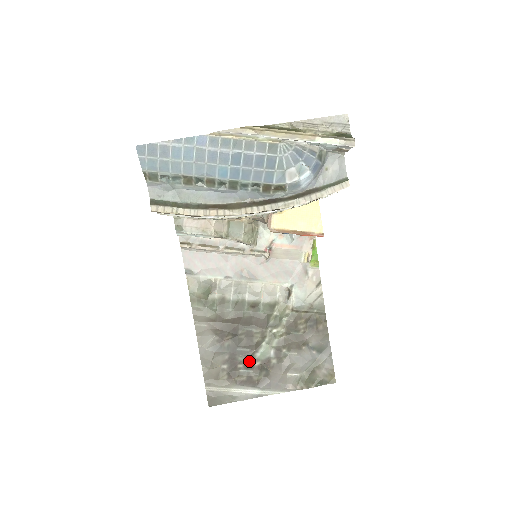
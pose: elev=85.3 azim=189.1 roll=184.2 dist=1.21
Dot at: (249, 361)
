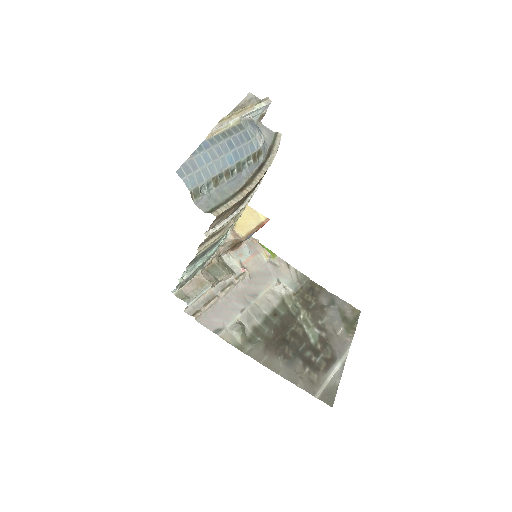
Dot at: (313, 350)
